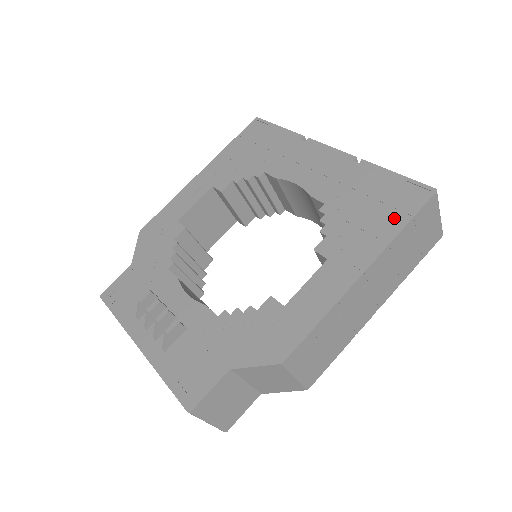
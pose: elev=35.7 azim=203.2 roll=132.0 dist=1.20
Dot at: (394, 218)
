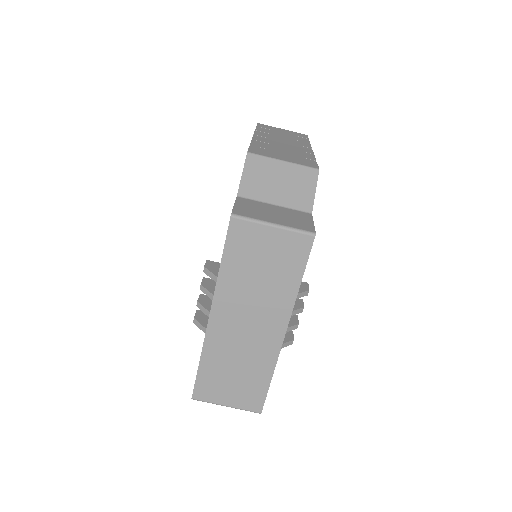
Dot at: occluded
